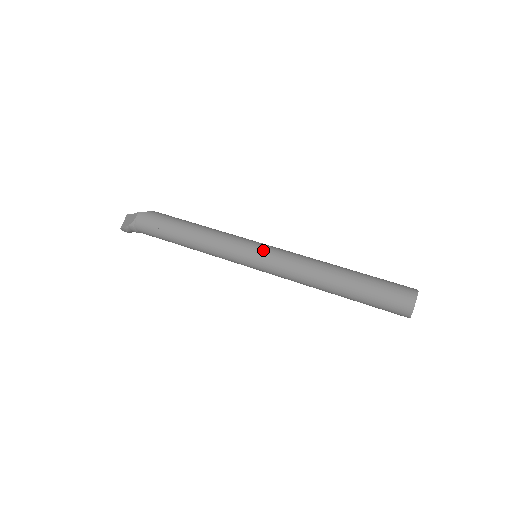
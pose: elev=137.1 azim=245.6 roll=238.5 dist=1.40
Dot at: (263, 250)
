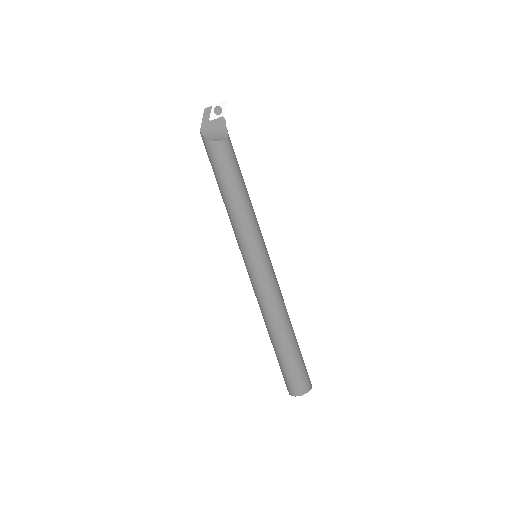
Dot at: (247, 269)
